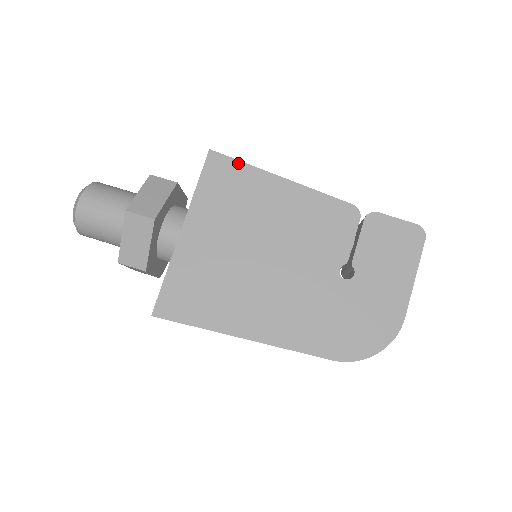
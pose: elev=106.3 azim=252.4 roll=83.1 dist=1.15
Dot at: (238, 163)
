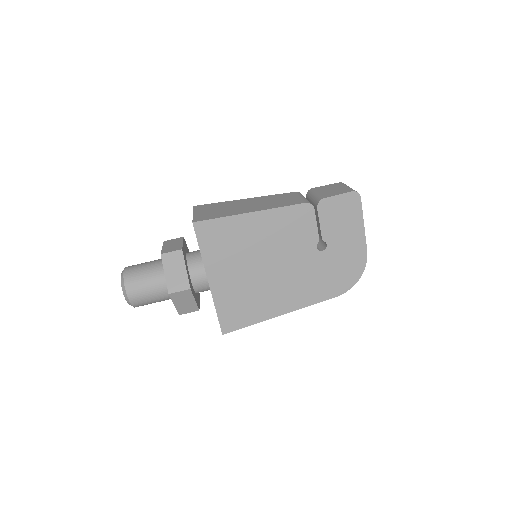
Dot at: (217, 220)
